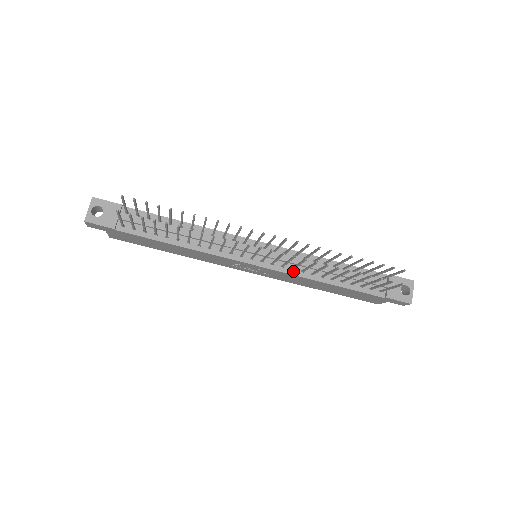
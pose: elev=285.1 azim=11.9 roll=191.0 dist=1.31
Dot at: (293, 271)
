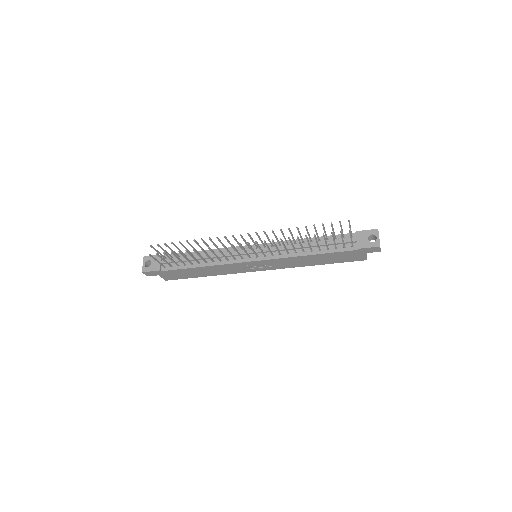
Dot at: (281, 256)
